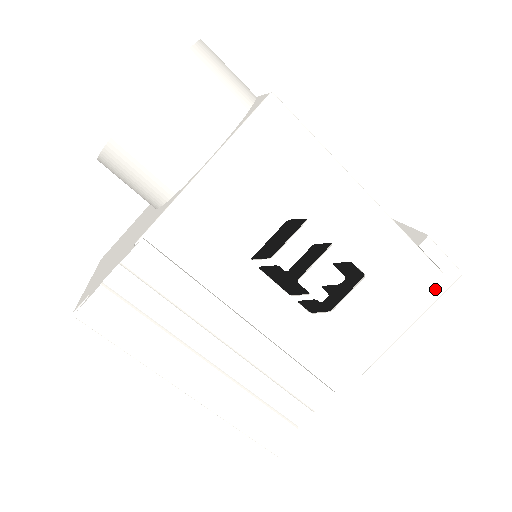
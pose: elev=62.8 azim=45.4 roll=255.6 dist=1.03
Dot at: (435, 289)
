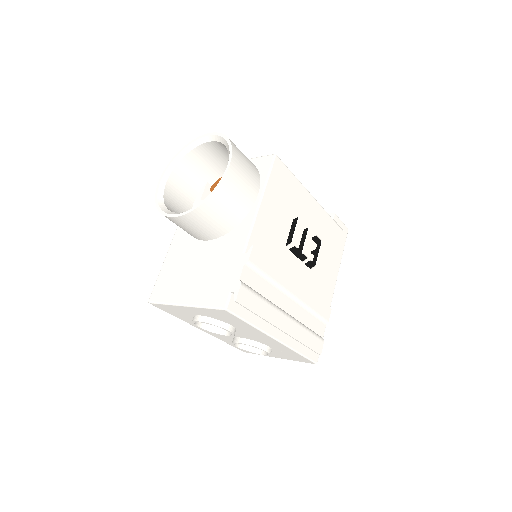
Dot at: (343, 240)
